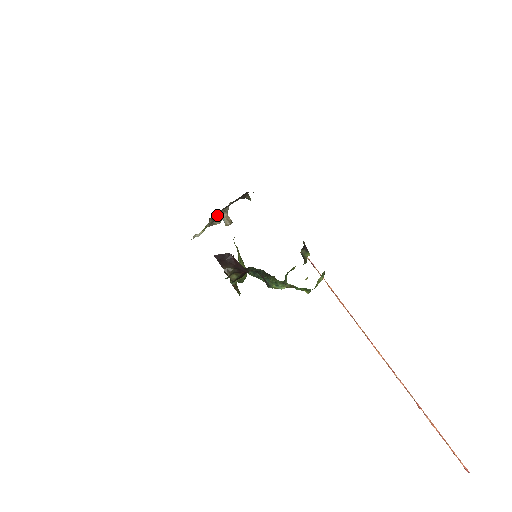
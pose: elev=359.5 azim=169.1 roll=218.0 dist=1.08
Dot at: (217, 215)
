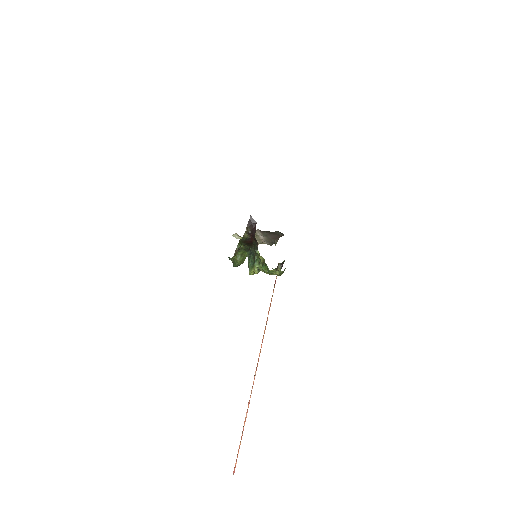
Dot at: (255, 237)
